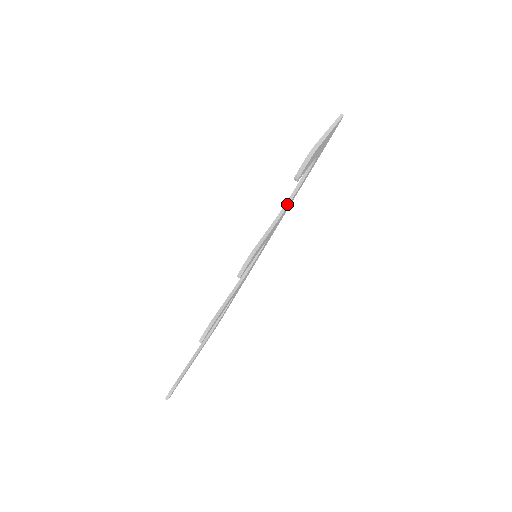
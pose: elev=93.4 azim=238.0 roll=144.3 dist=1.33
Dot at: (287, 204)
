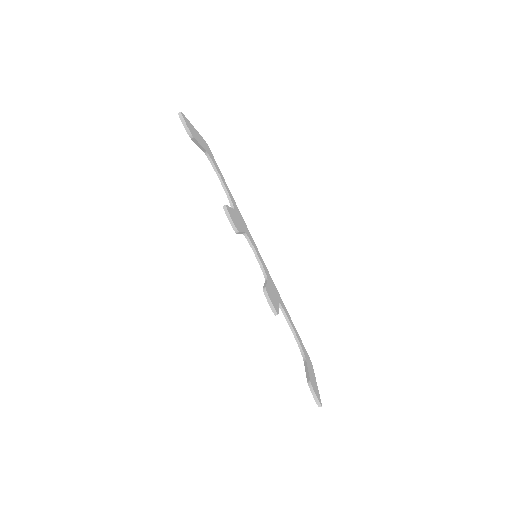
Dot at: (231, 203)
